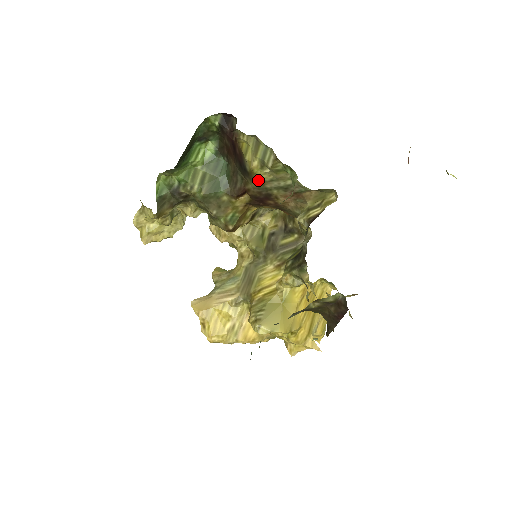
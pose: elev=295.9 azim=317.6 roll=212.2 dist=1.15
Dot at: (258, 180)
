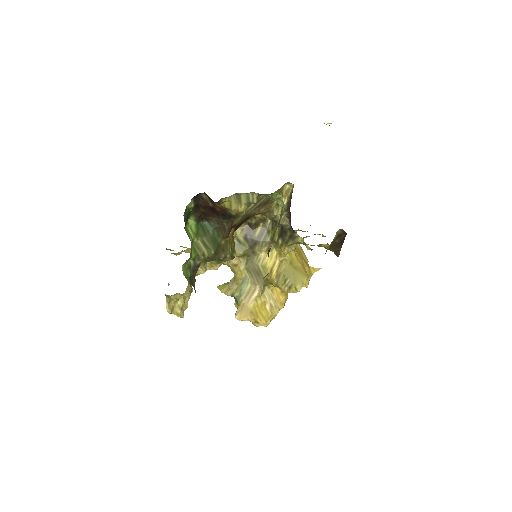
Dot at: (243, 215)
